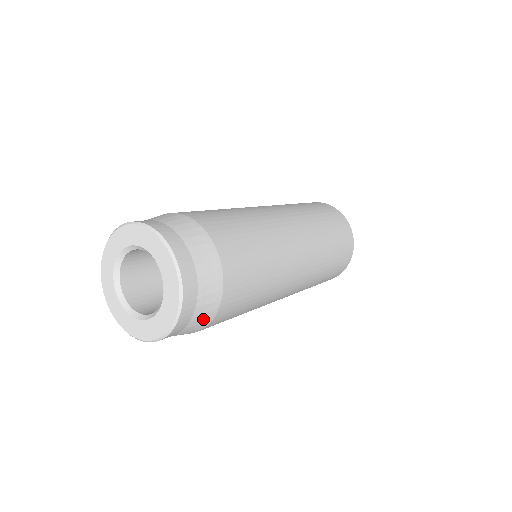
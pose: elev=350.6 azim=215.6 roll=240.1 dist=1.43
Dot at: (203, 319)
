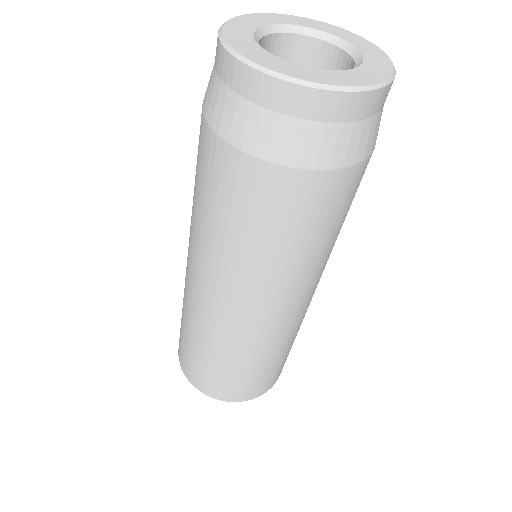
Dot at: (321, 149)
